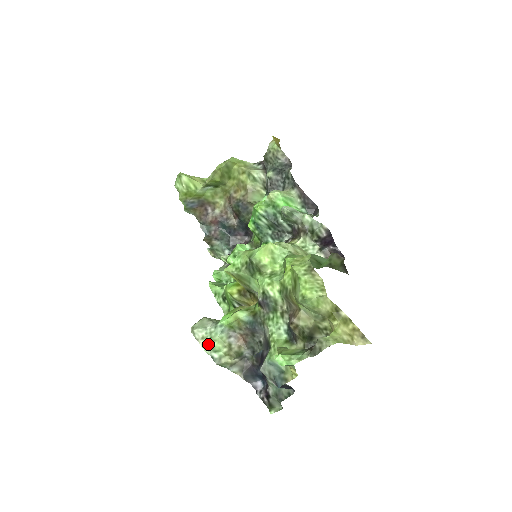
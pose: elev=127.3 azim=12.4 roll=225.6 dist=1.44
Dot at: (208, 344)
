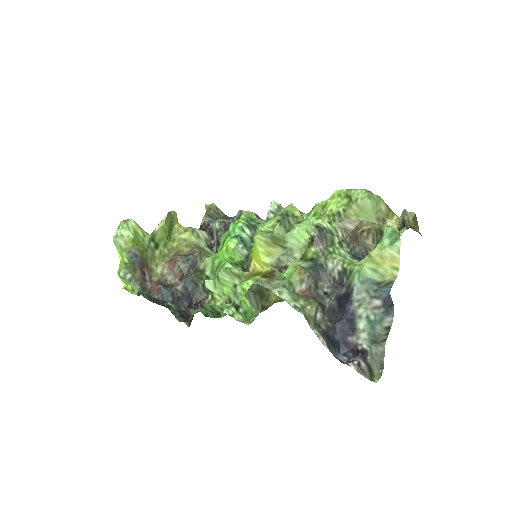
Dot at: (286, 289)
